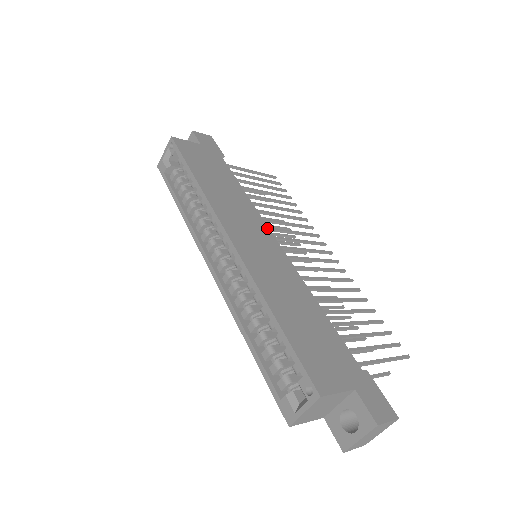
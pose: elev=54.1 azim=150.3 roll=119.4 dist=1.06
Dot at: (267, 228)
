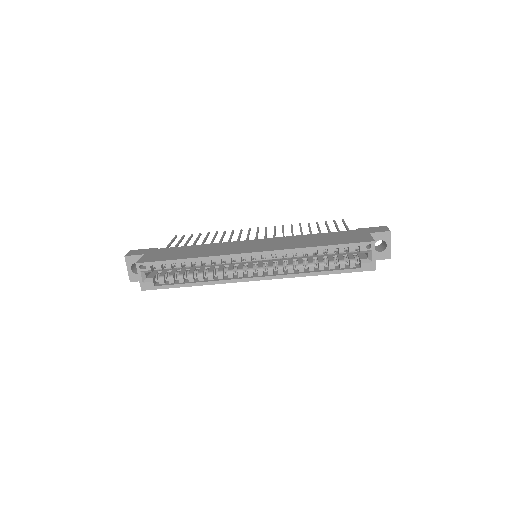
Dot at: (241, 241)
